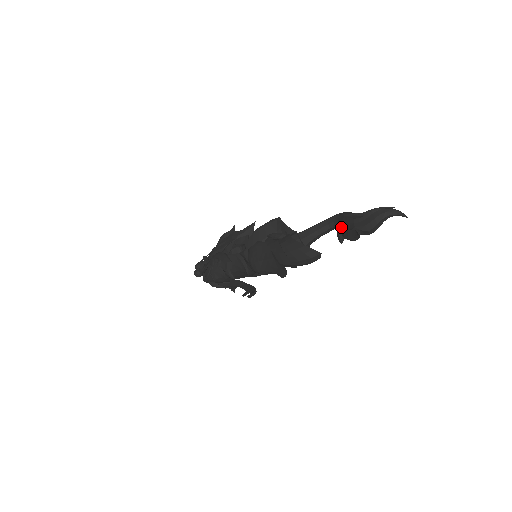
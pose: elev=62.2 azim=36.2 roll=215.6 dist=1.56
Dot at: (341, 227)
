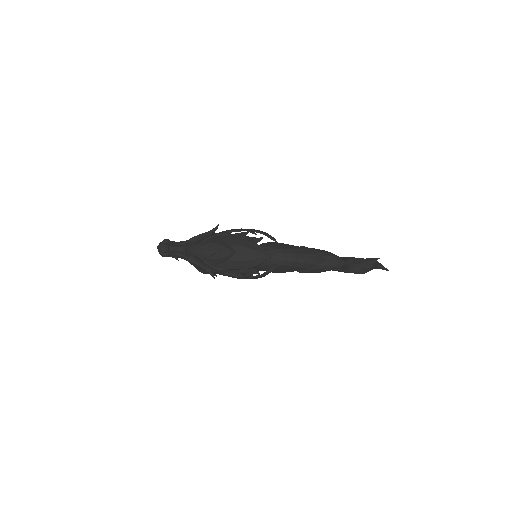
Dot at: (350, 259)
